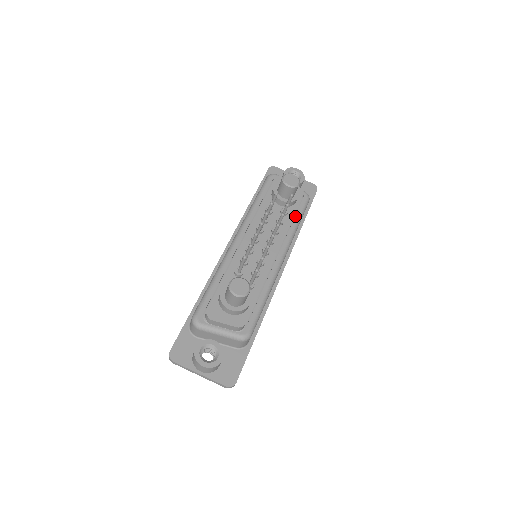
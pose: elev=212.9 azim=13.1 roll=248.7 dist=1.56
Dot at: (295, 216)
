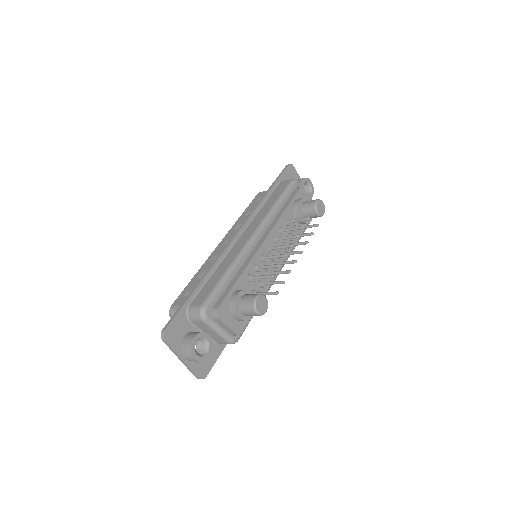
Dot at: occluded
